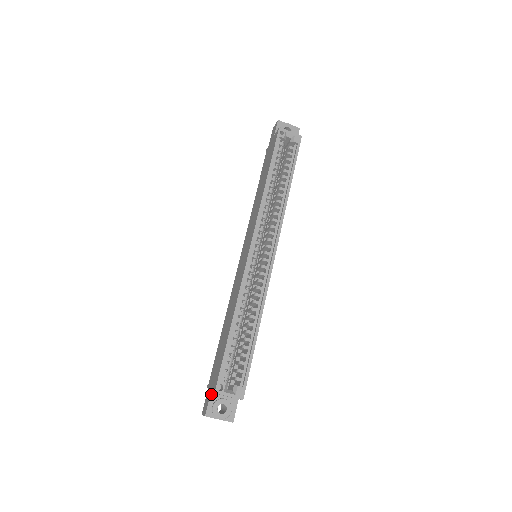
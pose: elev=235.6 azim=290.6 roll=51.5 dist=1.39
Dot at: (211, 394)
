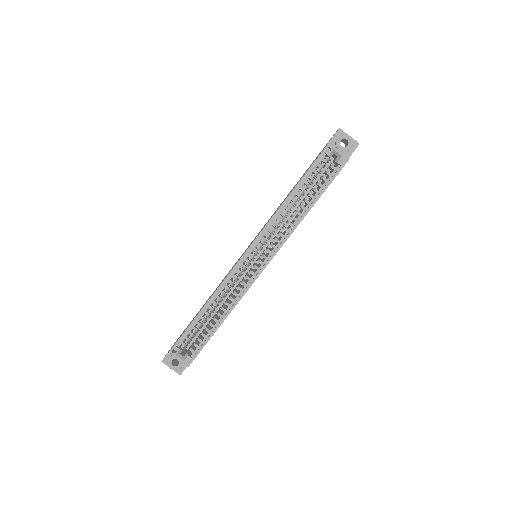
Dot at: occluded
